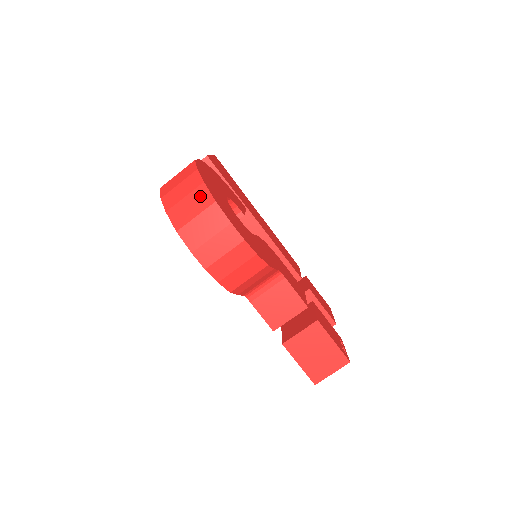
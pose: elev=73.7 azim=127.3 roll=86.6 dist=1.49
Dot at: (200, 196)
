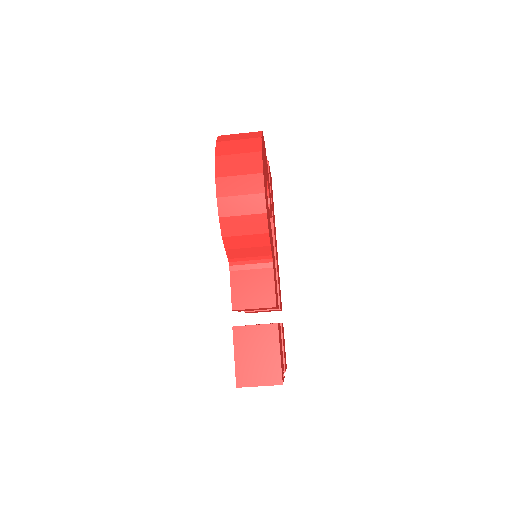
Dot at: (252, 143)
